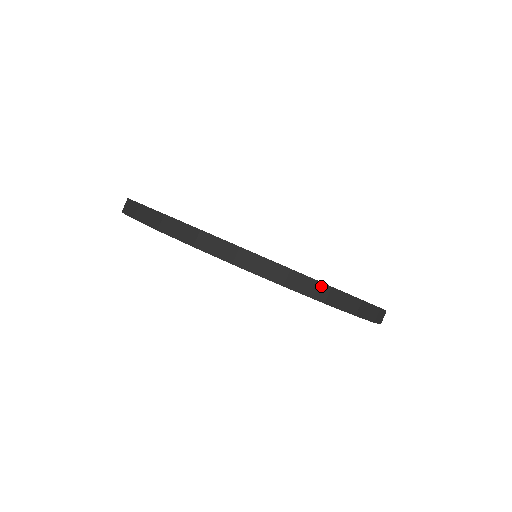
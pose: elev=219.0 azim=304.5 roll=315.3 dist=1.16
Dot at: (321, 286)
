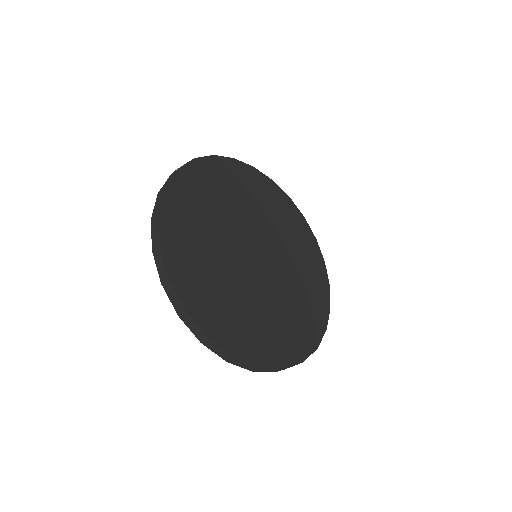
Dot at: (277, 370)
